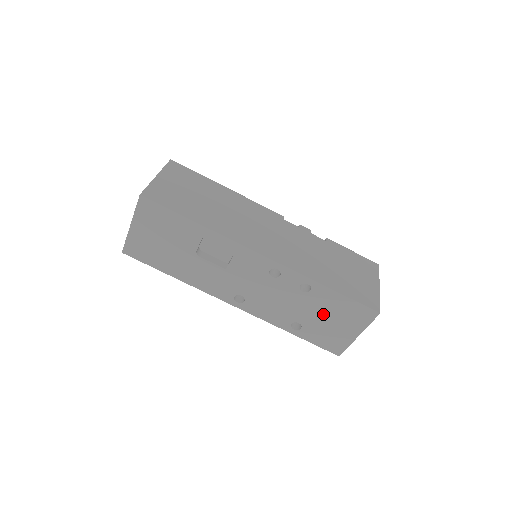
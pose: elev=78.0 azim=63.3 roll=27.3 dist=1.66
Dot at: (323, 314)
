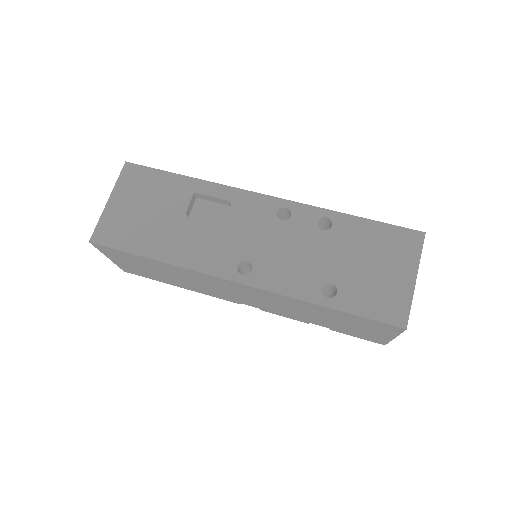
Dot at: (358, 257)
